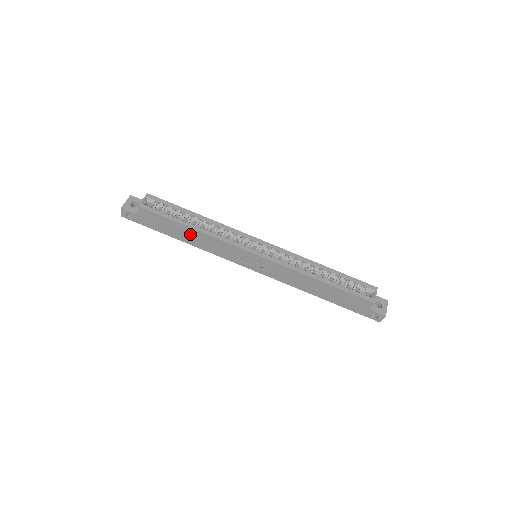
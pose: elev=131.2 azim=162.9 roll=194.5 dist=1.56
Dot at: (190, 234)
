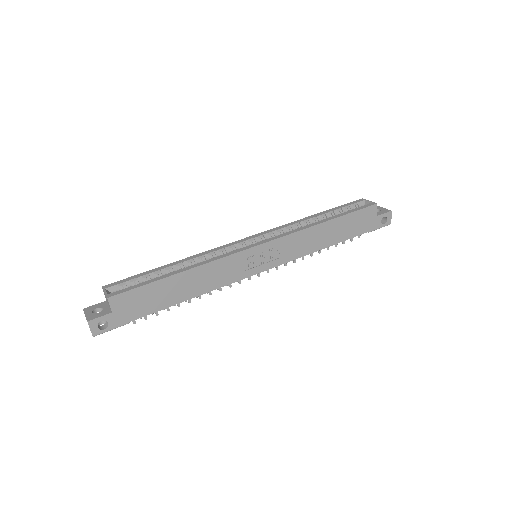
Dot at: (183, 283)
